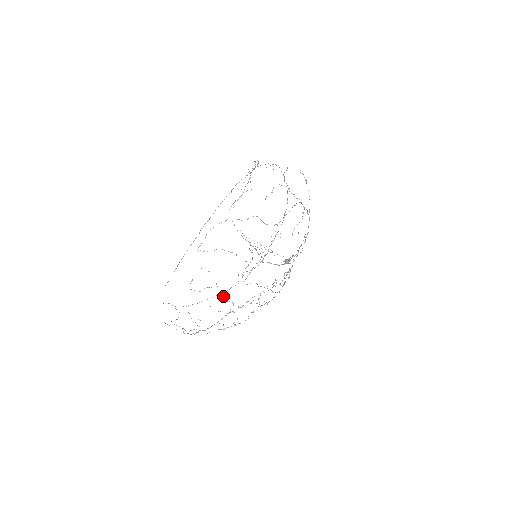
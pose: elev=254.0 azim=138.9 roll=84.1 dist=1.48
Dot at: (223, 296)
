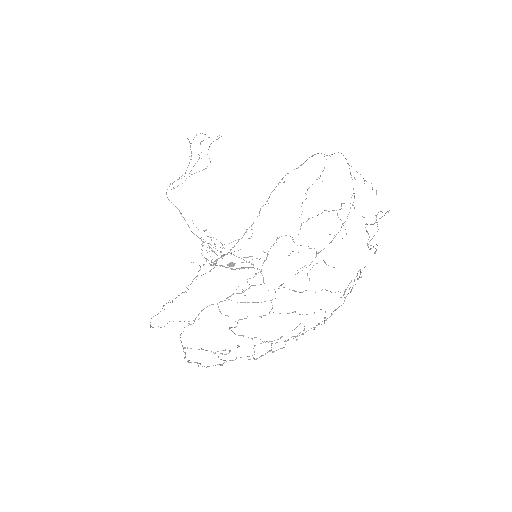
Dot at: (343, 303)
